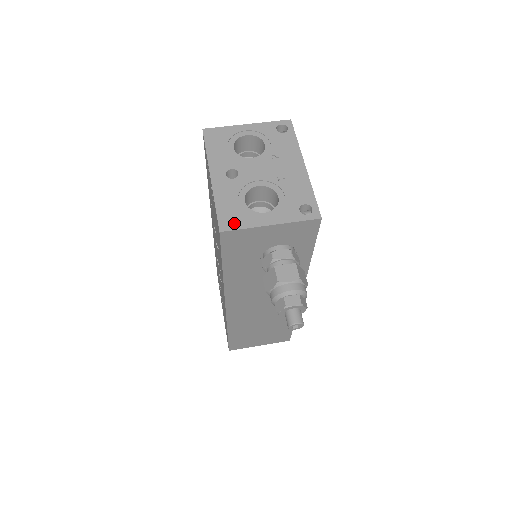
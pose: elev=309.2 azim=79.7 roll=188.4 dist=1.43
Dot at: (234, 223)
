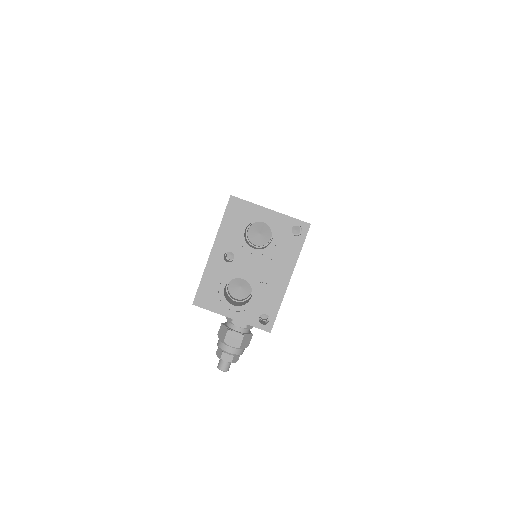
Dot at: (206, 303)
